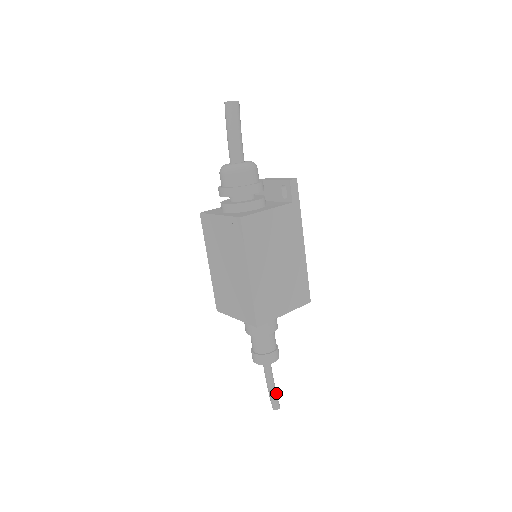
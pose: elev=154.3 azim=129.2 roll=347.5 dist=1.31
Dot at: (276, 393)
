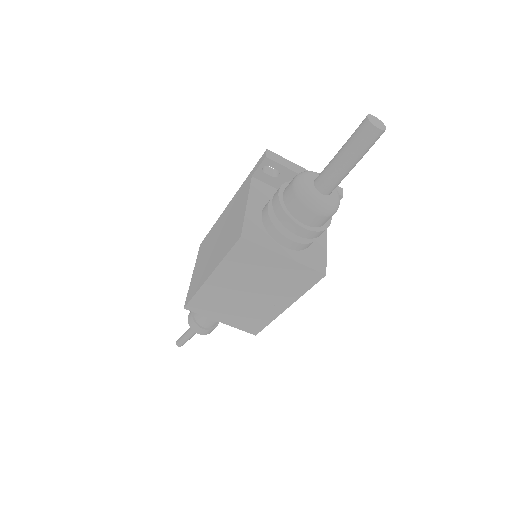
Dot at: occluded
